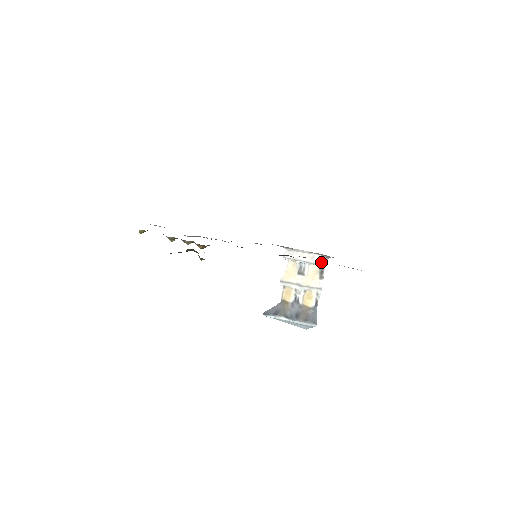
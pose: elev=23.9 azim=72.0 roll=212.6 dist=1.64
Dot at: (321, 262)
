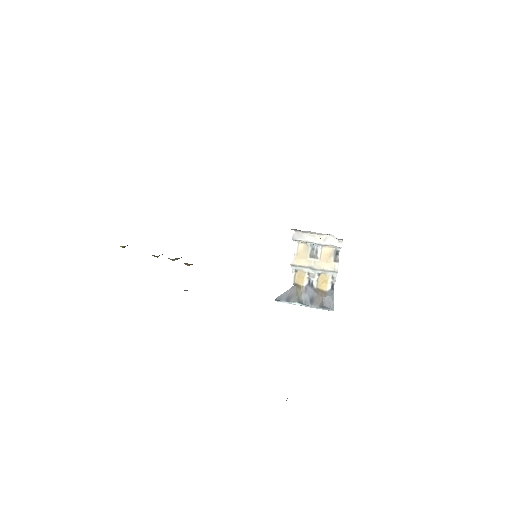
Dot at: (335, 244)
